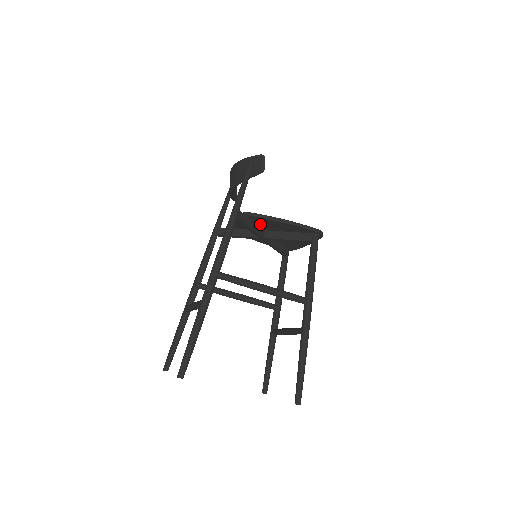
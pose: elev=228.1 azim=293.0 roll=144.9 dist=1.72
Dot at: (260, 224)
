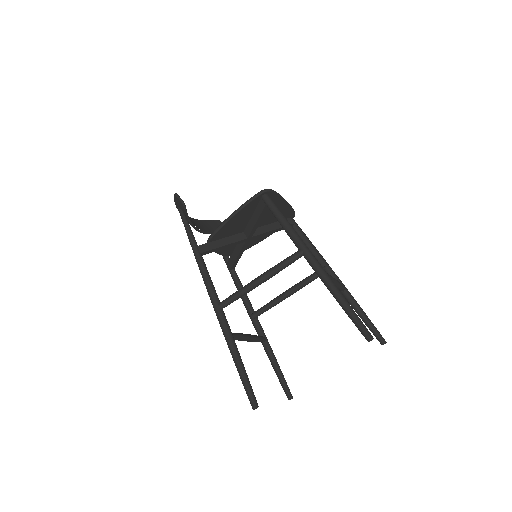
Dot at: (230, 234)
